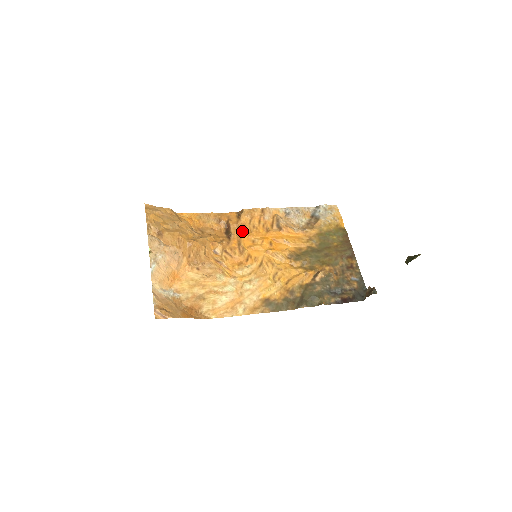
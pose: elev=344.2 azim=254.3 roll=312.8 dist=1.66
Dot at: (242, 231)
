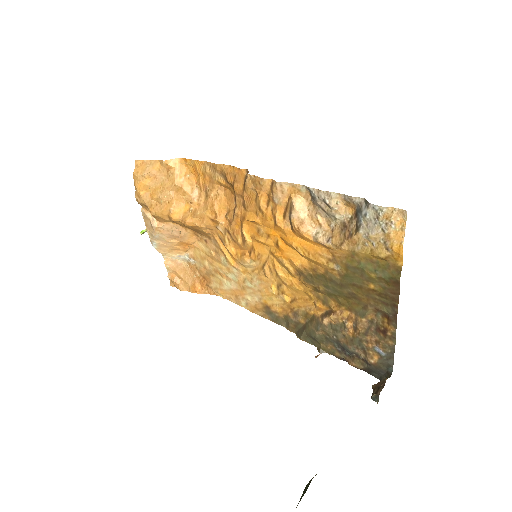
Dot at: (247, 209)
